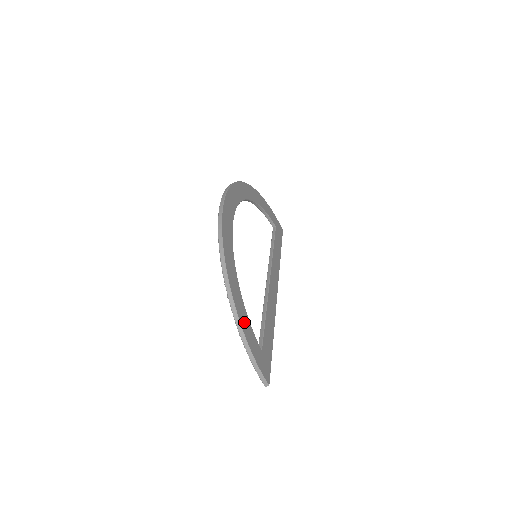
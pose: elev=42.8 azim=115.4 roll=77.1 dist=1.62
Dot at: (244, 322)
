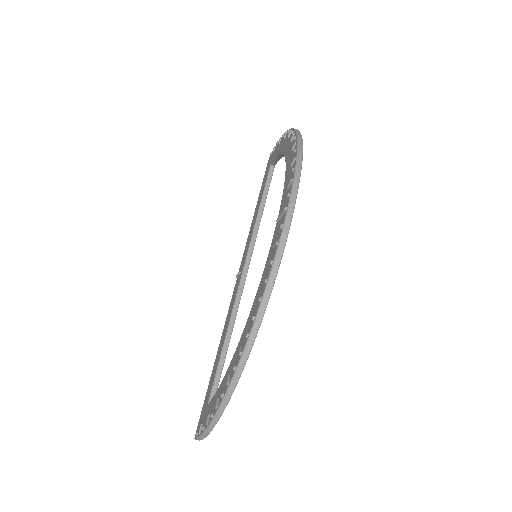
Dot at: occluded
